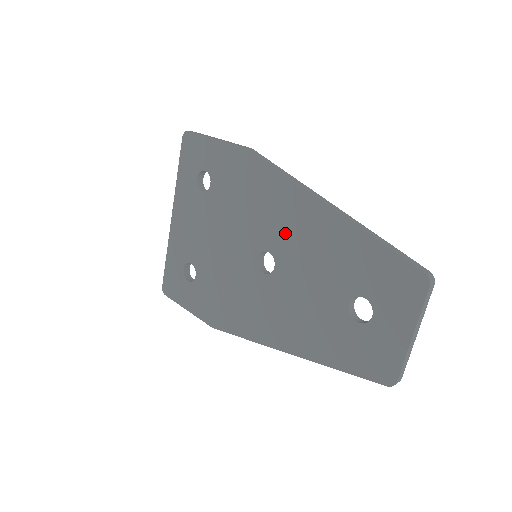
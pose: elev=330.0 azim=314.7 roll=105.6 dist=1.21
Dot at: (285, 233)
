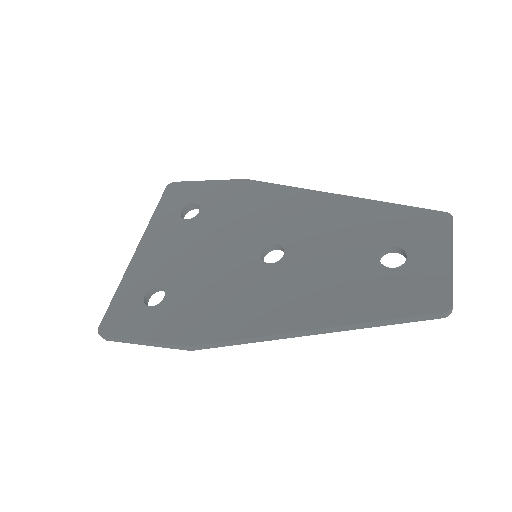
Dot at: (295, 224)
